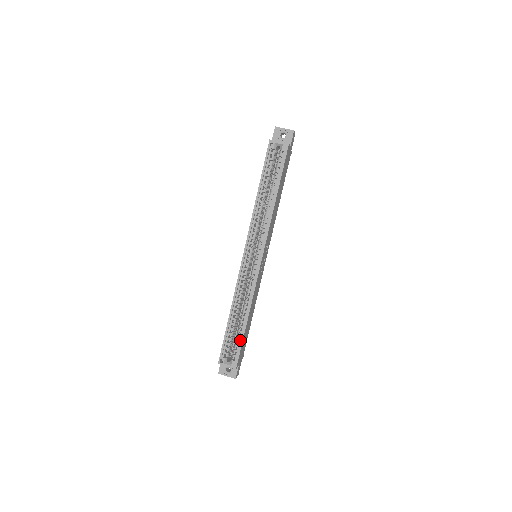
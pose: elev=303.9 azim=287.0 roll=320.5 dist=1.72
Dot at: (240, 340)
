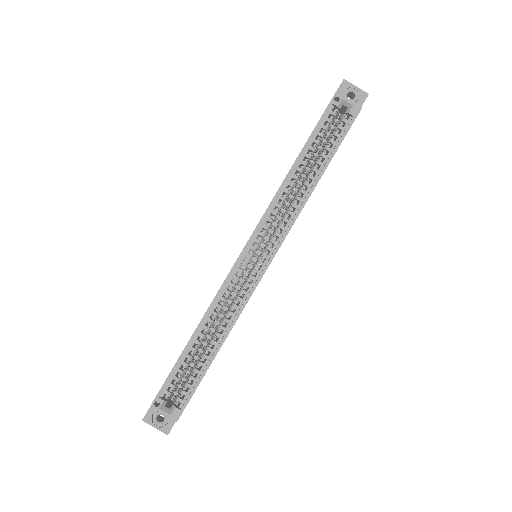
Dot at: (197, 377)
